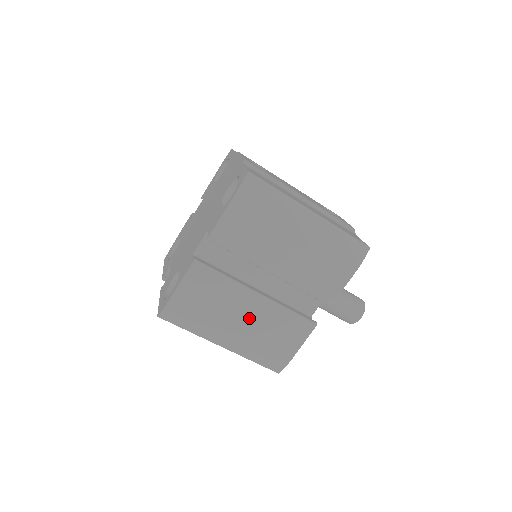
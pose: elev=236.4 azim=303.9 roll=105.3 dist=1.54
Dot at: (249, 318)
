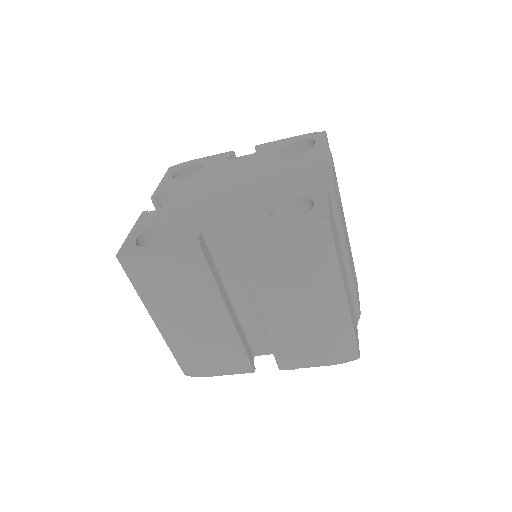
Dot at: (201, 325)
